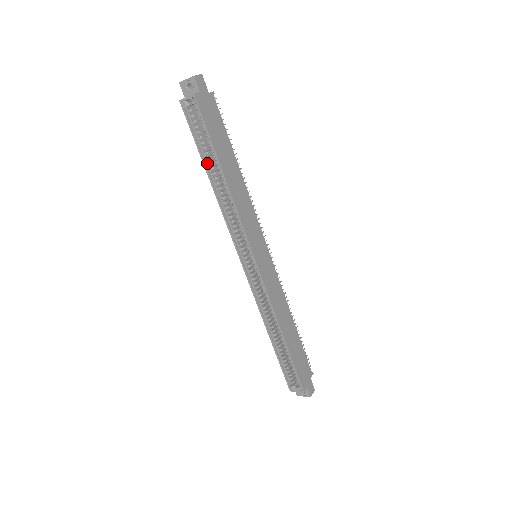
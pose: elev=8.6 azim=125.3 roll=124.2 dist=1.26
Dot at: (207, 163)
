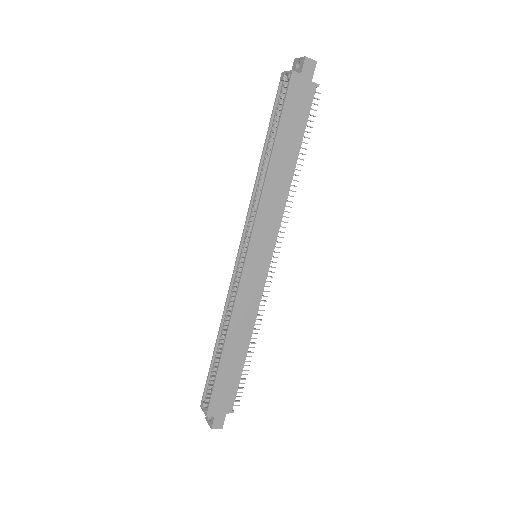
Dot at: (269, 141)
